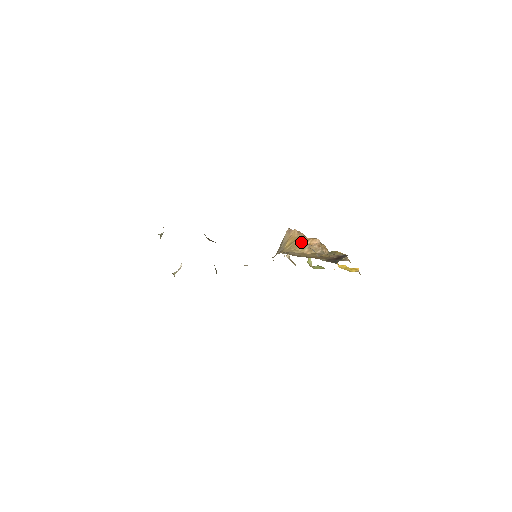
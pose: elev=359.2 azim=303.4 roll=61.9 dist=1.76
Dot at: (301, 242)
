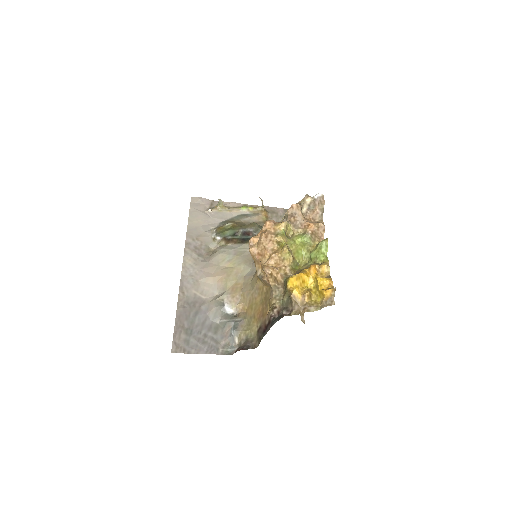
Dot at: occluded
